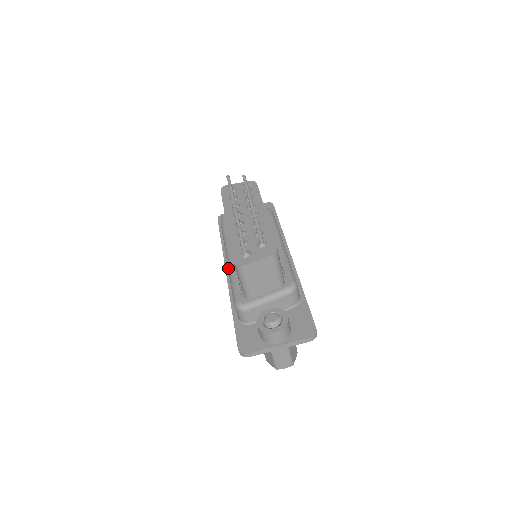
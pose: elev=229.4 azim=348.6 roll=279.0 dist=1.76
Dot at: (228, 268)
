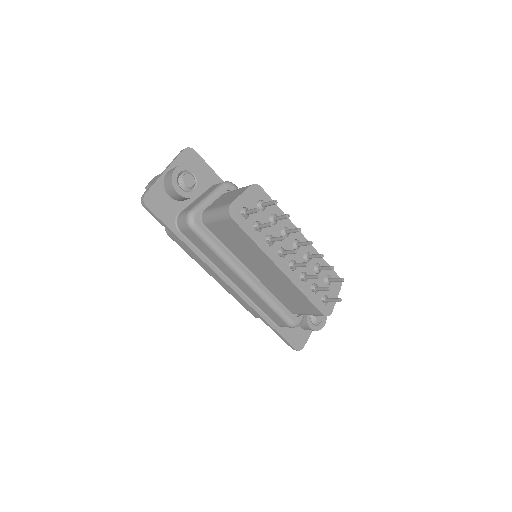
Dot at: (256, 293)
